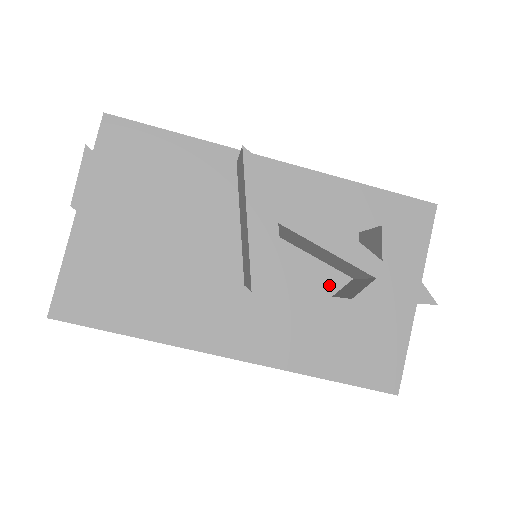
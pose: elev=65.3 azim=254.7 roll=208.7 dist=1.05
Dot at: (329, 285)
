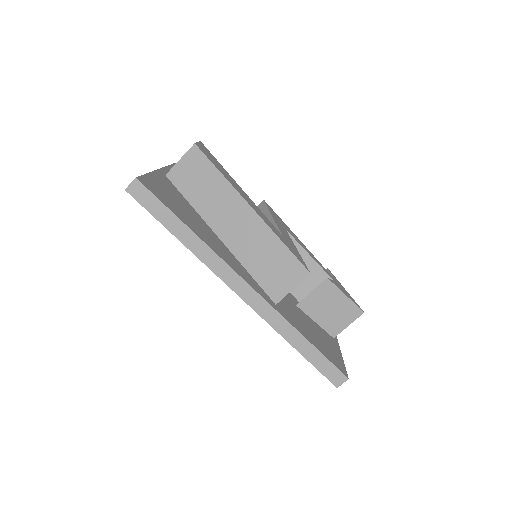
Dot at: (293, 300)
